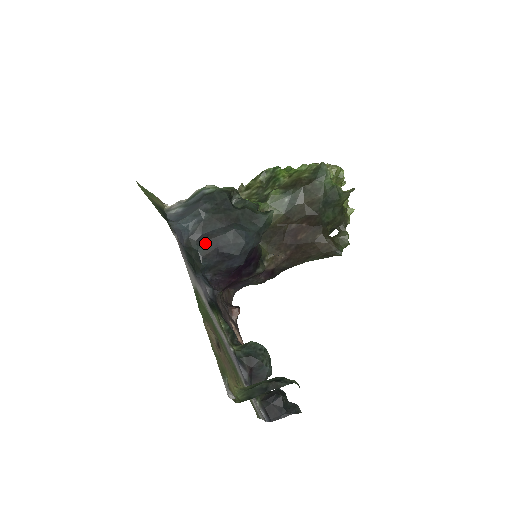
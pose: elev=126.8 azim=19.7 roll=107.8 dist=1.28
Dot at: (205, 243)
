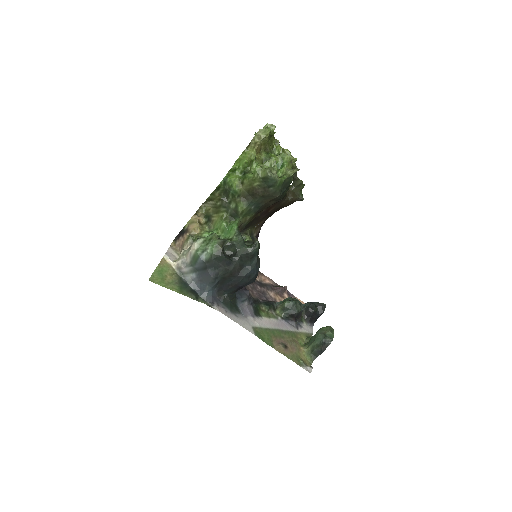
Dot at: (230, 289)
